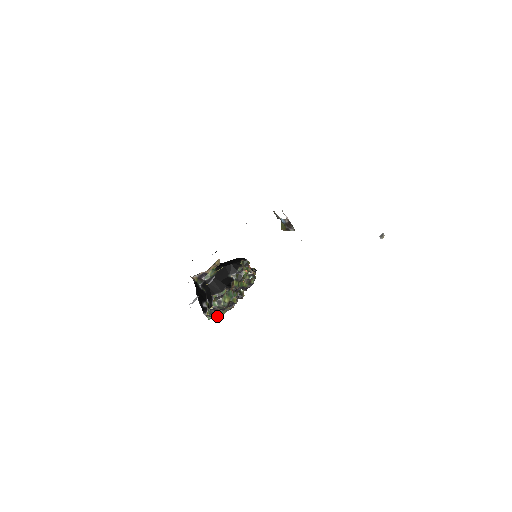
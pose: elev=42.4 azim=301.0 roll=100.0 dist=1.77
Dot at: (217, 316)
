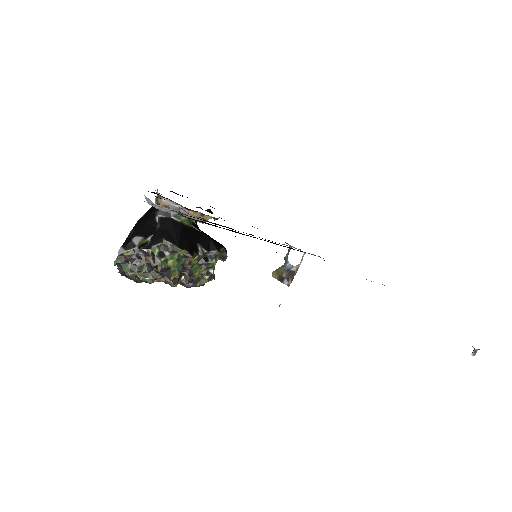
Dot at: (127, 270)
